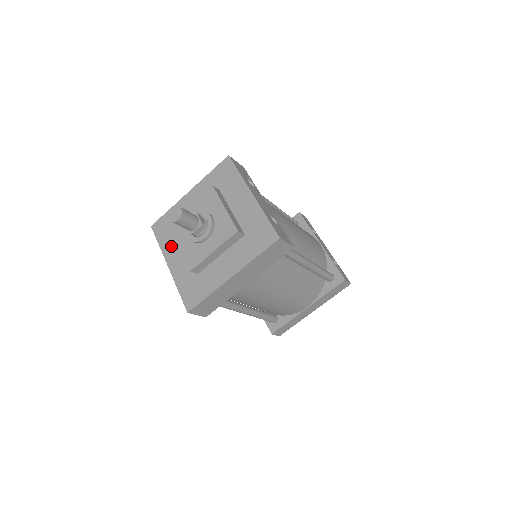
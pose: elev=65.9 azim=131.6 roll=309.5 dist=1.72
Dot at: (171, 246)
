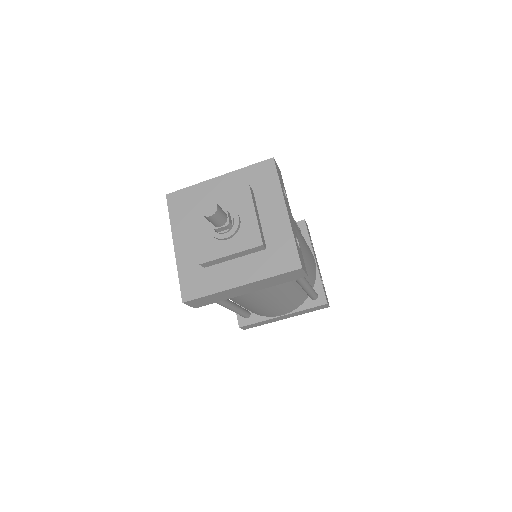
Dot at: (183, 226)
